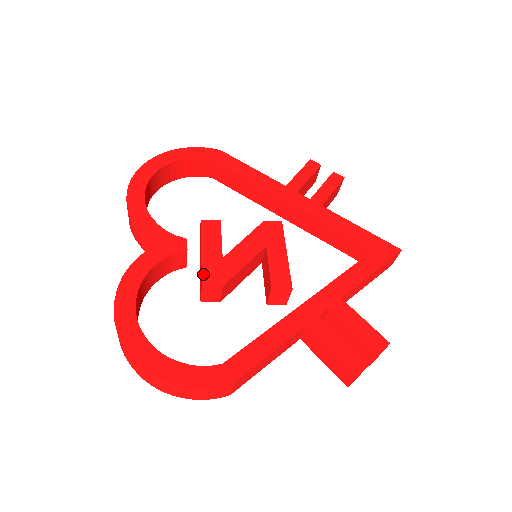
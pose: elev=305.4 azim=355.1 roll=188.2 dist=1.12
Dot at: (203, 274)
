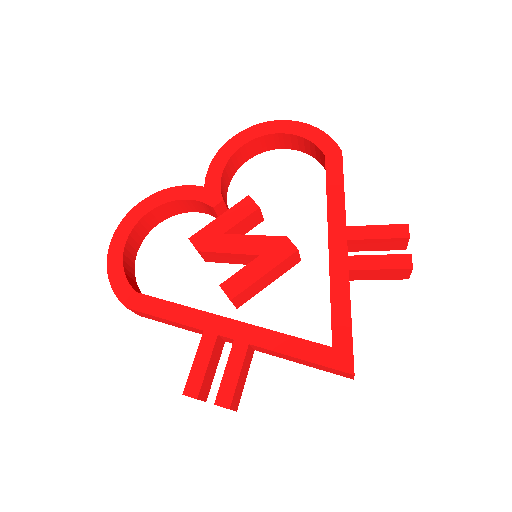
Dot at: (199, 232)
